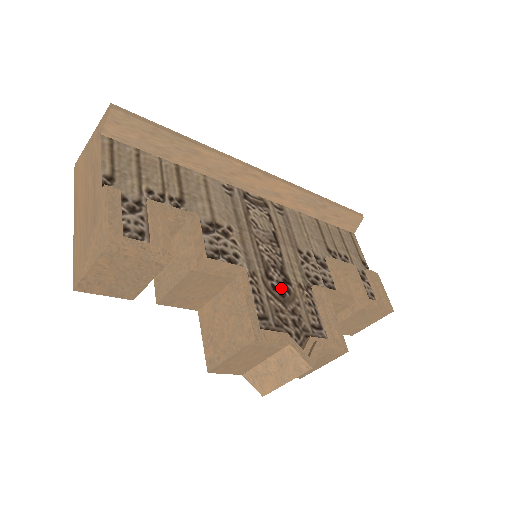
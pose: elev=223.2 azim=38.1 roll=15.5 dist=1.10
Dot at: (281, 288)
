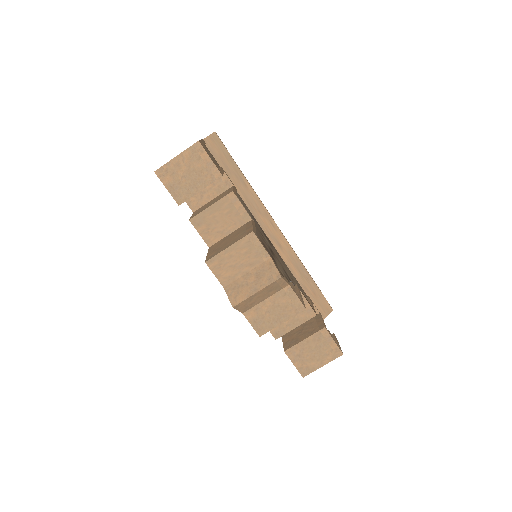
Dot at: occluded
